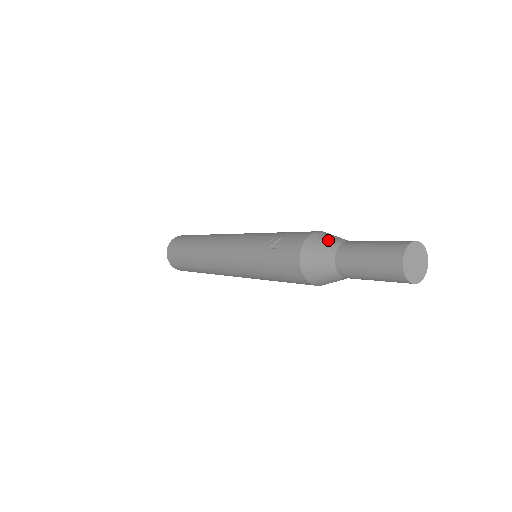
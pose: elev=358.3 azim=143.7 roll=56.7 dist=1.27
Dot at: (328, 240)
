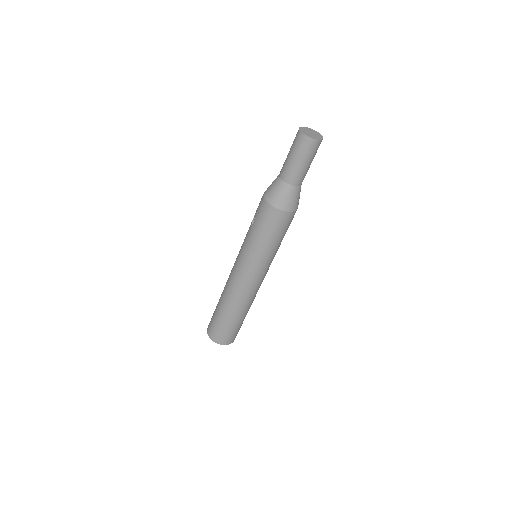
Dot at: occluded
